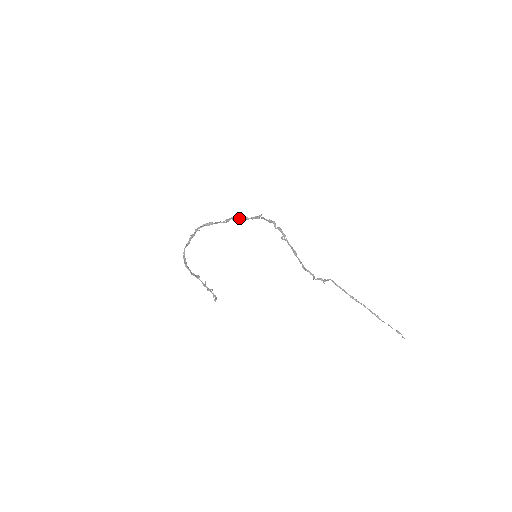
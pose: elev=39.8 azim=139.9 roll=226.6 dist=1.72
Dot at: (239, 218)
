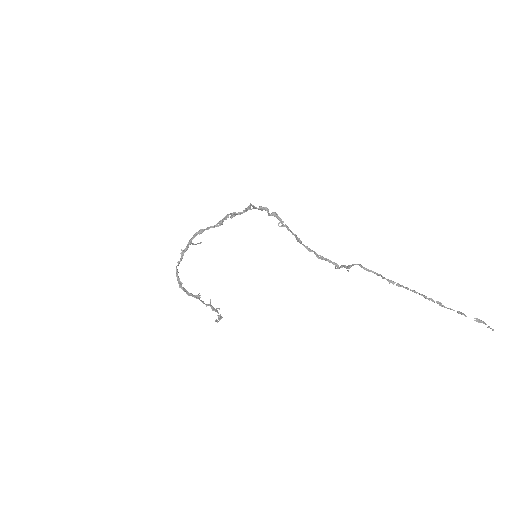
Dot at: (231, 216)
